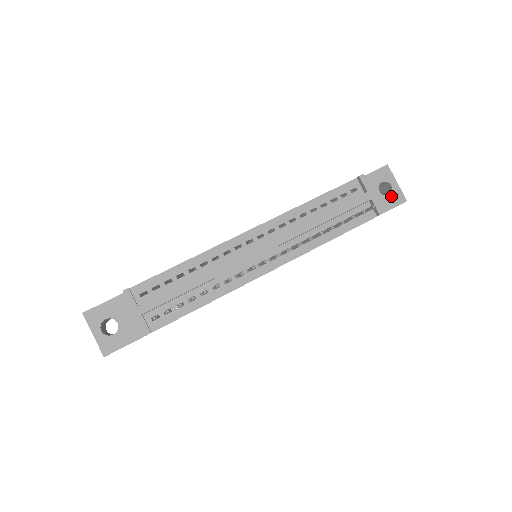
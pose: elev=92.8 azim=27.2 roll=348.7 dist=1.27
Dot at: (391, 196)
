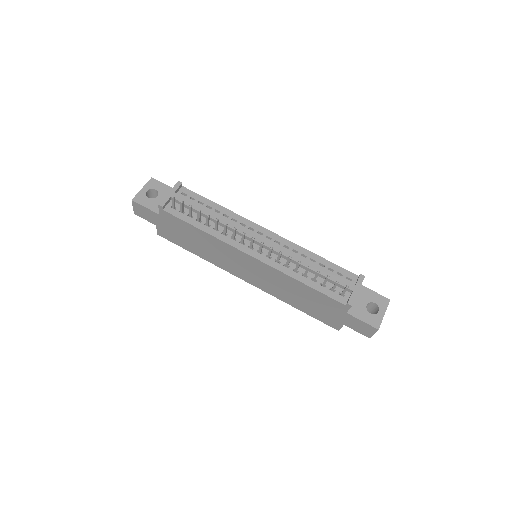
Dot at: (371, 315)
